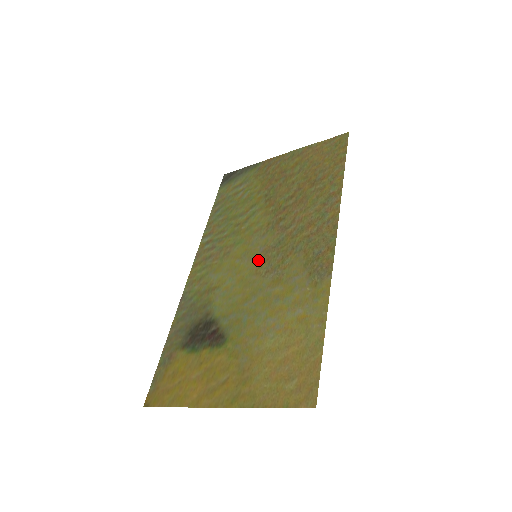
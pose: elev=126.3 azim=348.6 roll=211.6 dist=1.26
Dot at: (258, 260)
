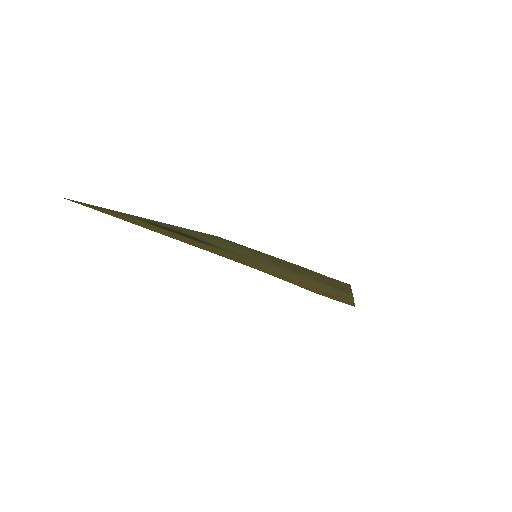
Dot at: (260, 257)
